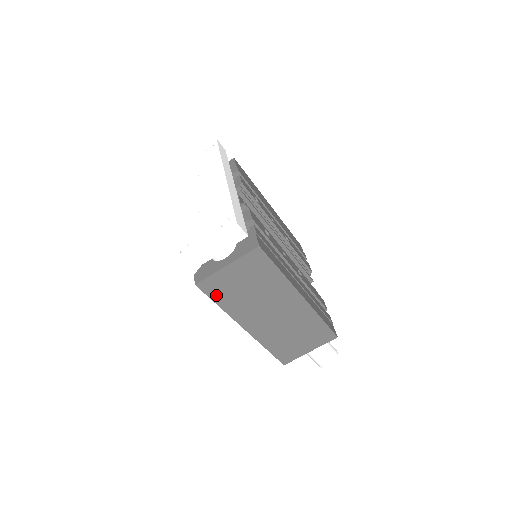
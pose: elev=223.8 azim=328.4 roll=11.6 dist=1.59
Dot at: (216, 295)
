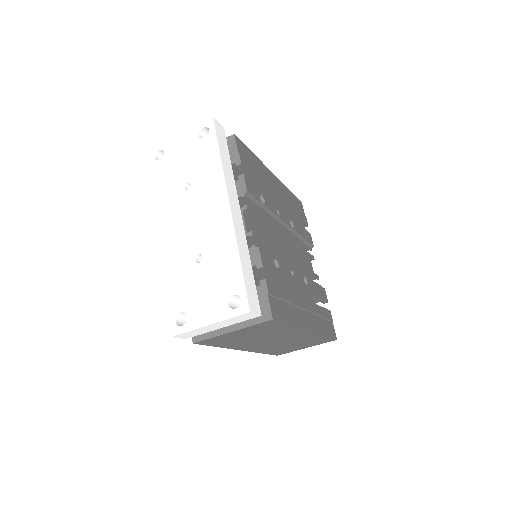
Dot at: (216, 343)
